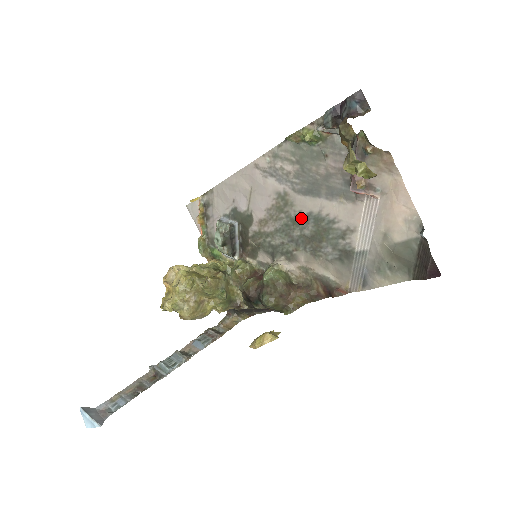
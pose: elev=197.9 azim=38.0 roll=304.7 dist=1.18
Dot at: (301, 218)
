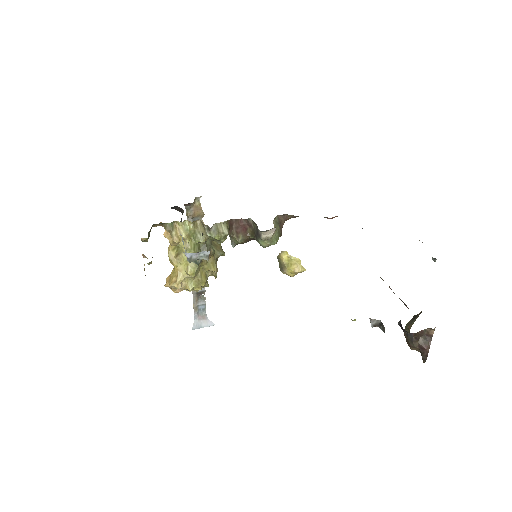
Dot at: occluded
